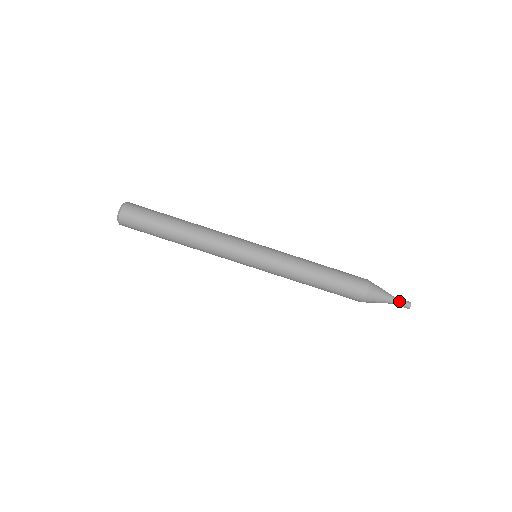
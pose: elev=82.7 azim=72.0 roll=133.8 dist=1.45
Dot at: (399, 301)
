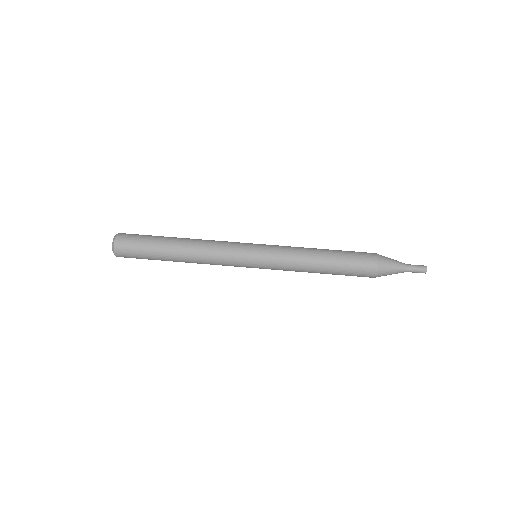
Dot at: (412, 265)
